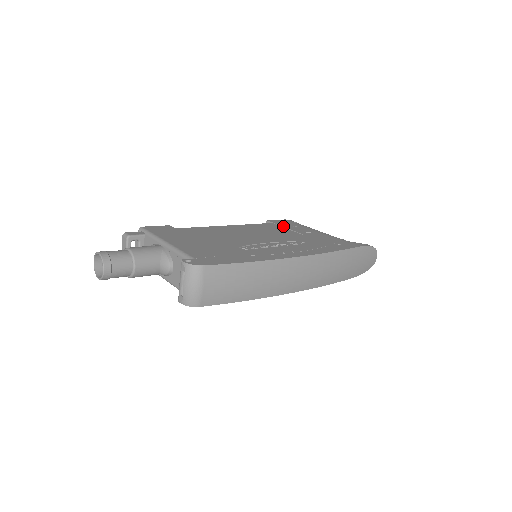
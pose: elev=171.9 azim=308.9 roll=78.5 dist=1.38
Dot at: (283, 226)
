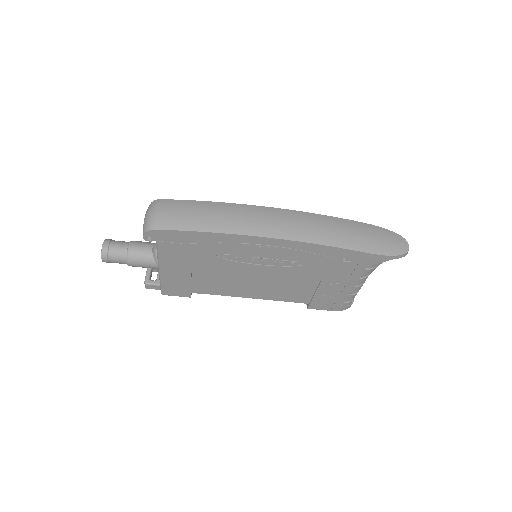
Dot at: occluded
